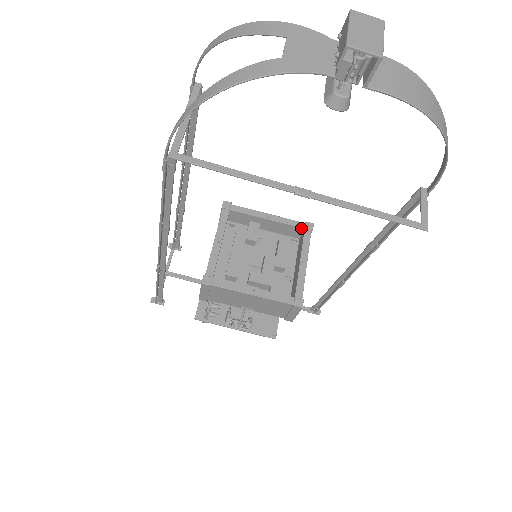
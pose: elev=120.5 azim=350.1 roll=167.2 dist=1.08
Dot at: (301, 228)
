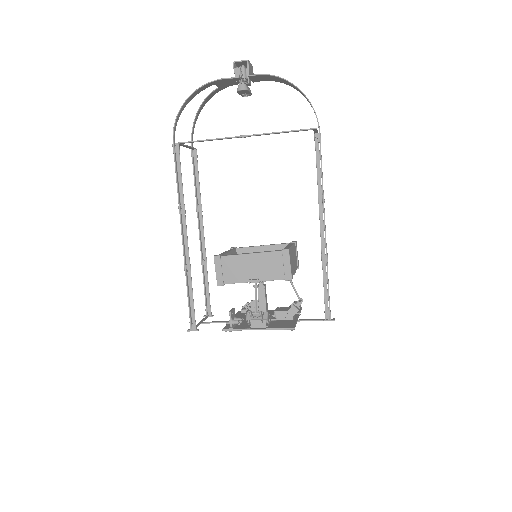
Dot at: (287, 244)
